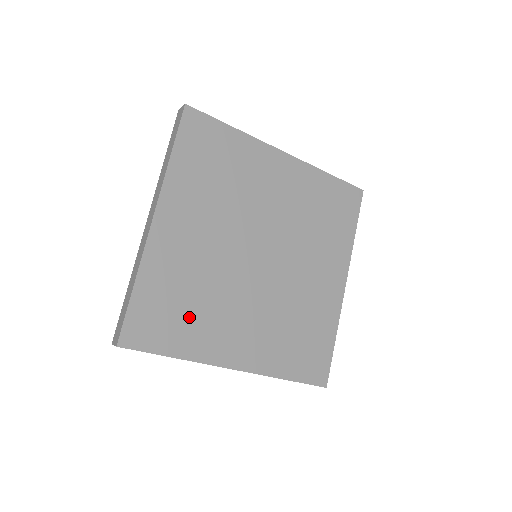
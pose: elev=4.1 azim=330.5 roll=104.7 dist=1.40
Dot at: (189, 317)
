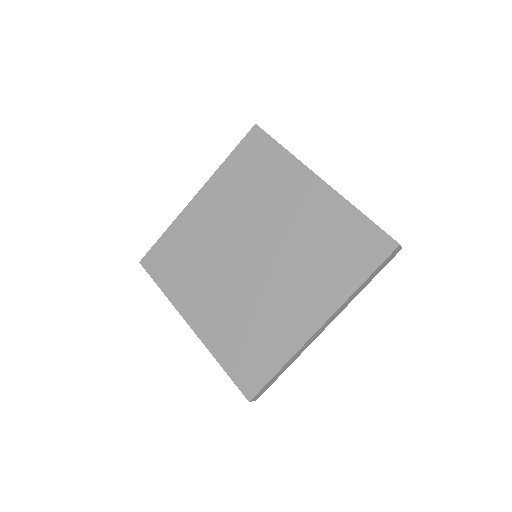
Dot at: (182, 270)
